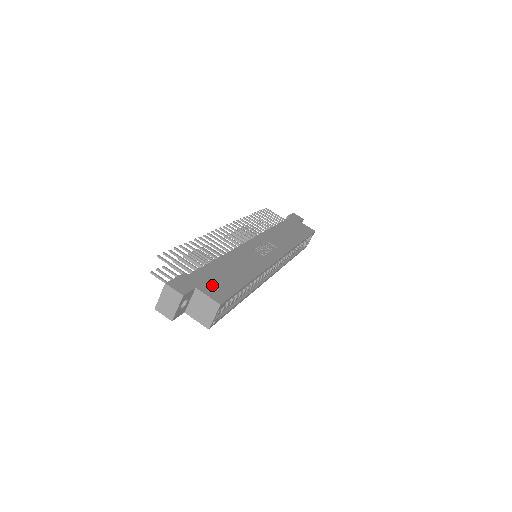
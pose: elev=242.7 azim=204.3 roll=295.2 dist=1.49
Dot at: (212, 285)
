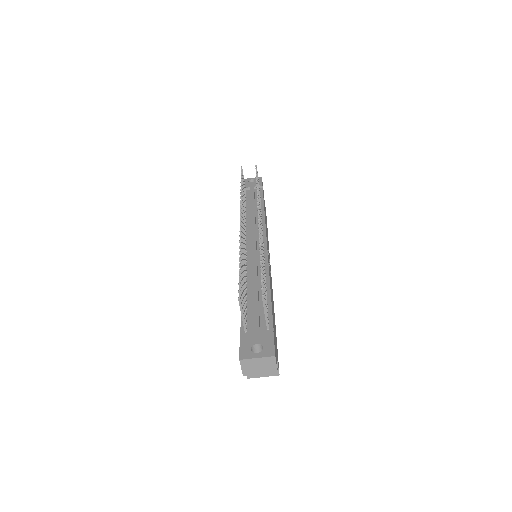
Dot at: occluded
